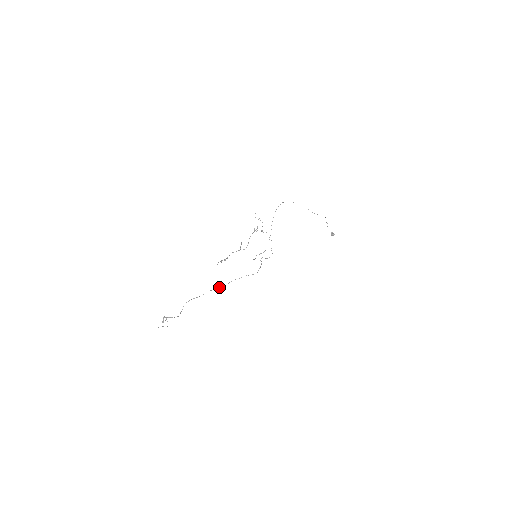
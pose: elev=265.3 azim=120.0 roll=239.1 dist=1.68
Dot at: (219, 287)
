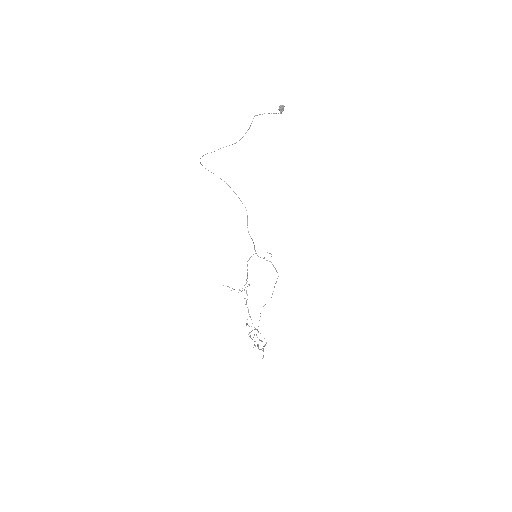
Dot at: (263, 306)
